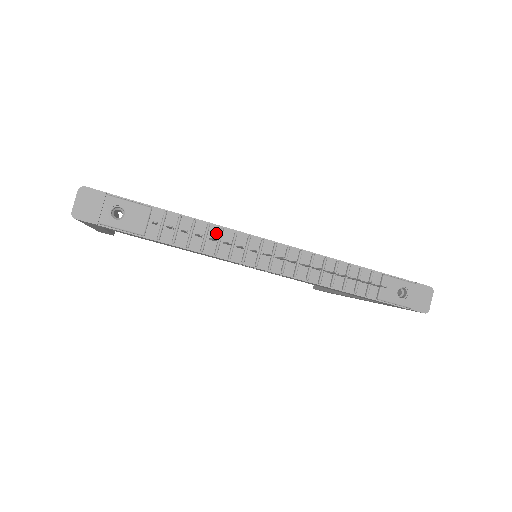
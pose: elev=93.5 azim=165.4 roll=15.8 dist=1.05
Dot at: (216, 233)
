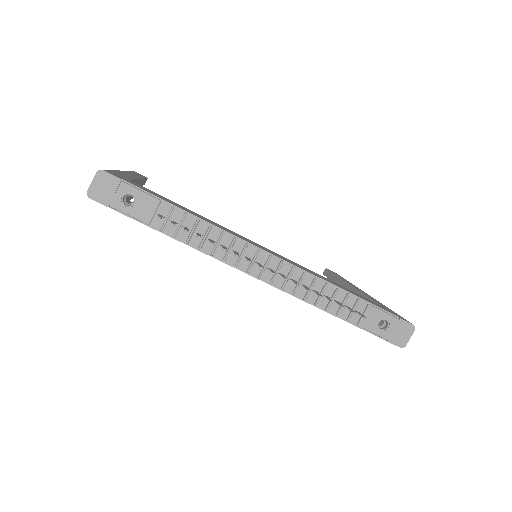
Dot at: (216, 235)
